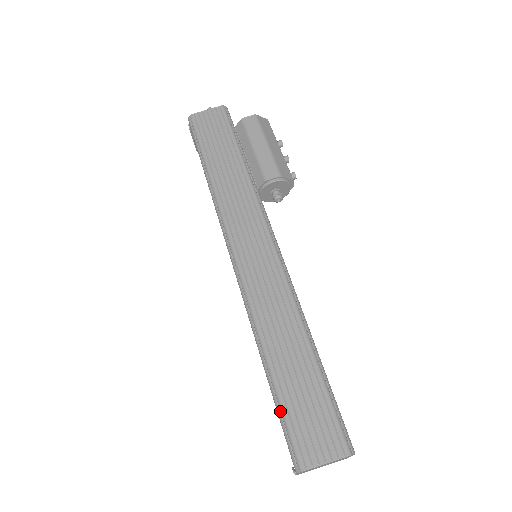
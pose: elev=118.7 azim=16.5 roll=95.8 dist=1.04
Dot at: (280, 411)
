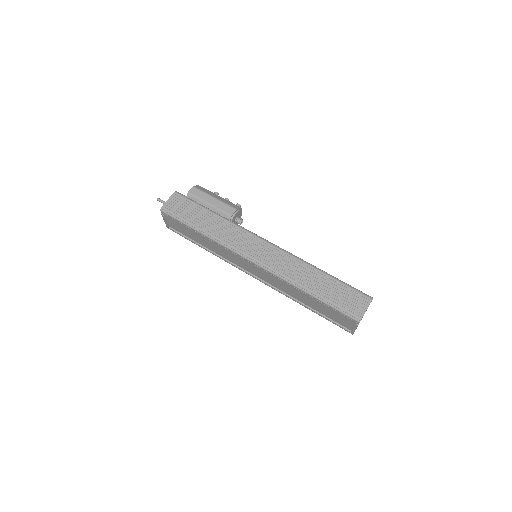
Dot at: (333, 306)
